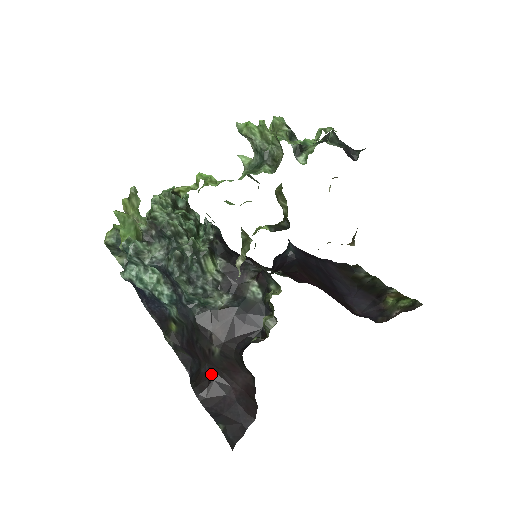
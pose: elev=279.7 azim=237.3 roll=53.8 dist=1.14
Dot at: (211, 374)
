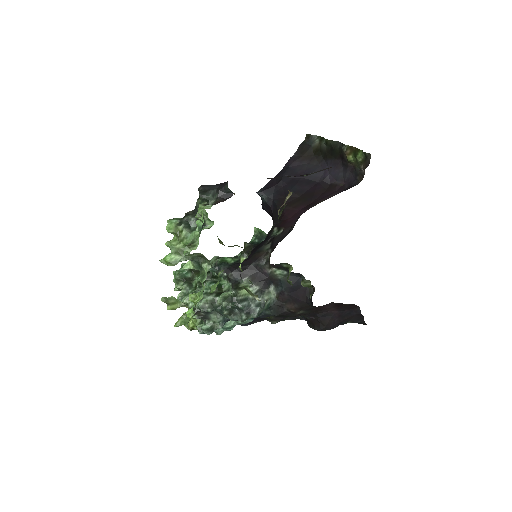
Dot at: (313, 316)
